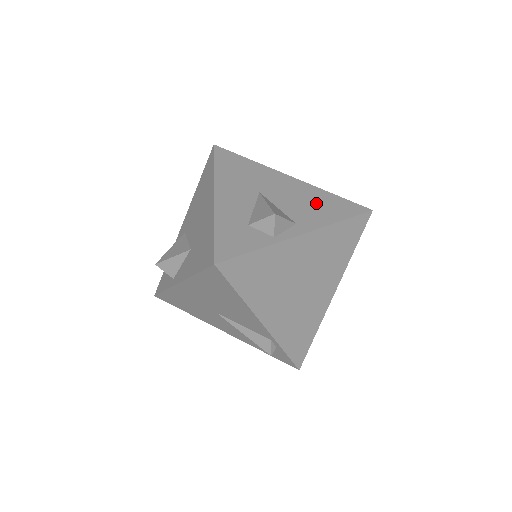
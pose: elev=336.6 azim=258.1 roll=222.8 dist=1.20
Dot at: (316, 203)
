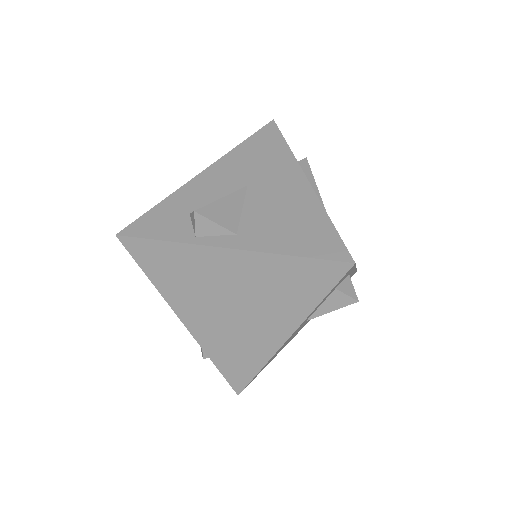
Dot at: (292, 222)
